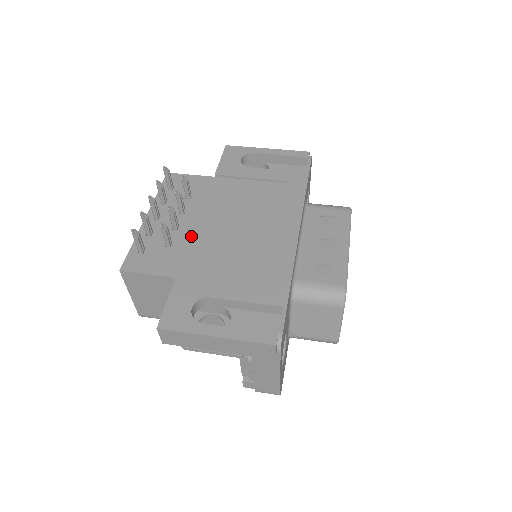
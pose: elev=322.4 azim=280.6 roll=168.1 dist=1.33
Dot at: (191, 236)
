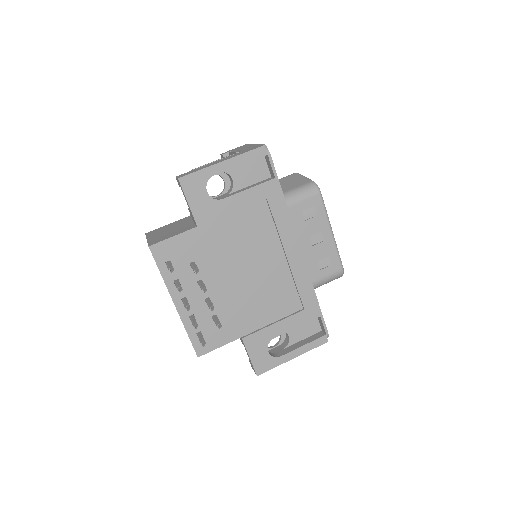
Dot at: (225, 300)
